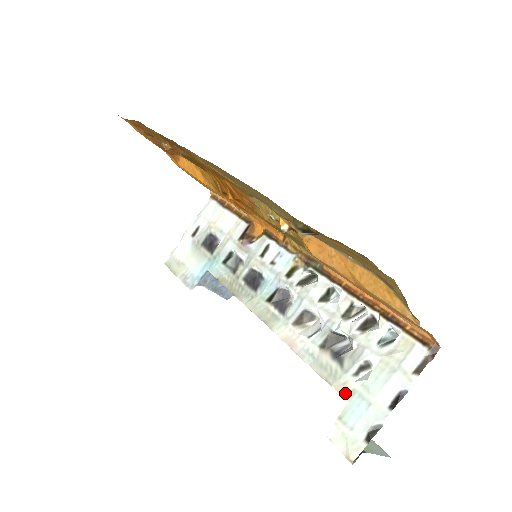
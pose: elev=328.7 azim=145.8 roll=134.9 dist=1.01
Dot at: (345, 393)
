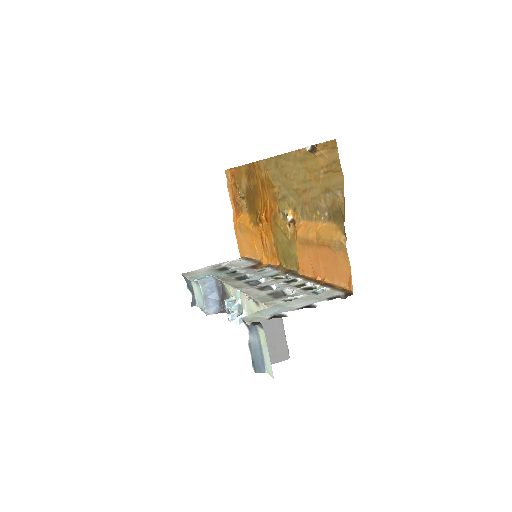
Dot at: (270, 305)
